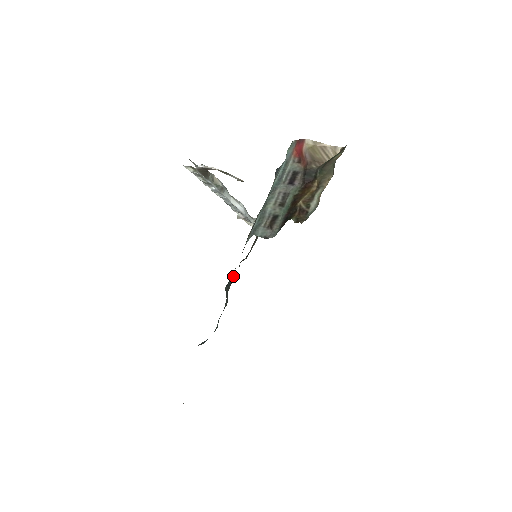
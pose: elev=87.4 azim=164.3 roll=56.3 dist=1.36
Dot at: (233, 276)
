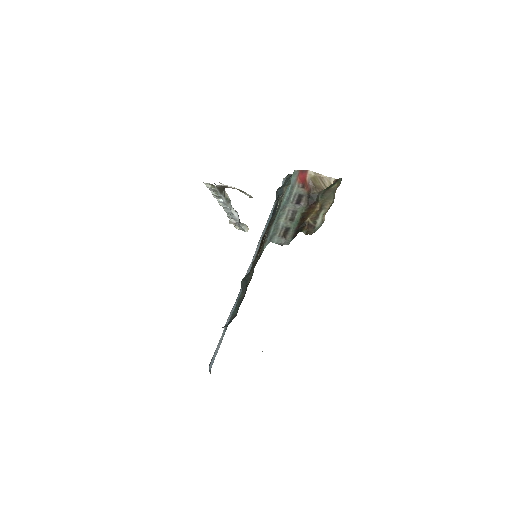
Dot at: (251, 273)
